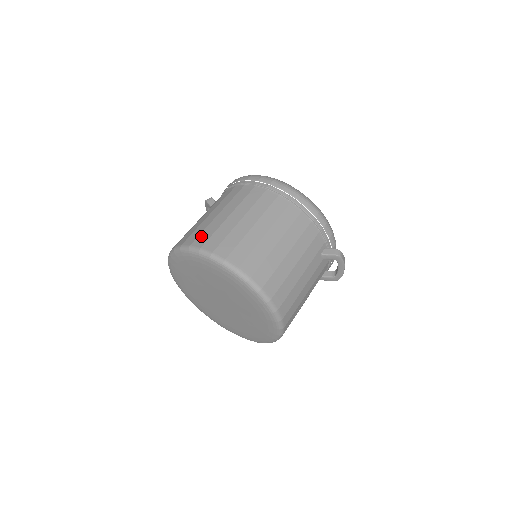
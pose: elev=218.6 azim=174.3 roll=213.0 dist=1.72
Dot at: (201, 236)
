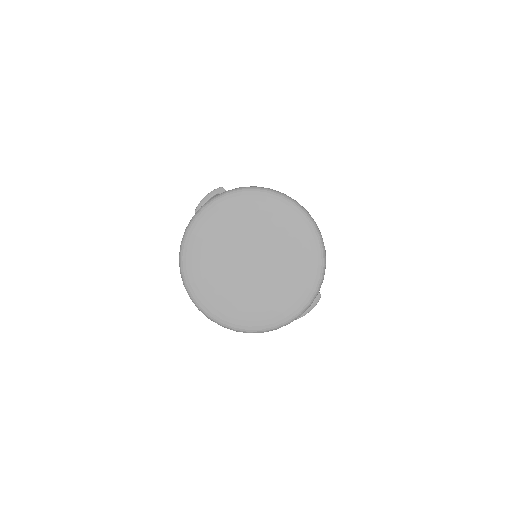
Dot at: occluded
